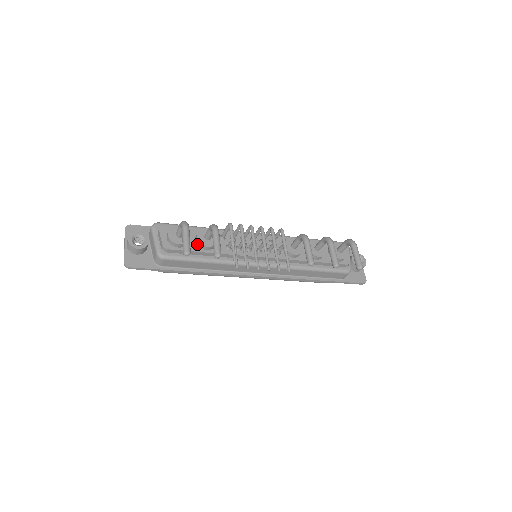
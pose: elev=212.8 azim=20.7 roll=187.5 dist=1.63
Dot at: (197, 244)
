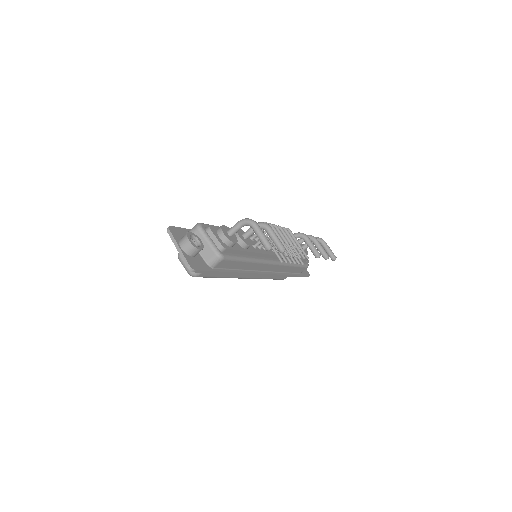
Dot at: (239, 243)
